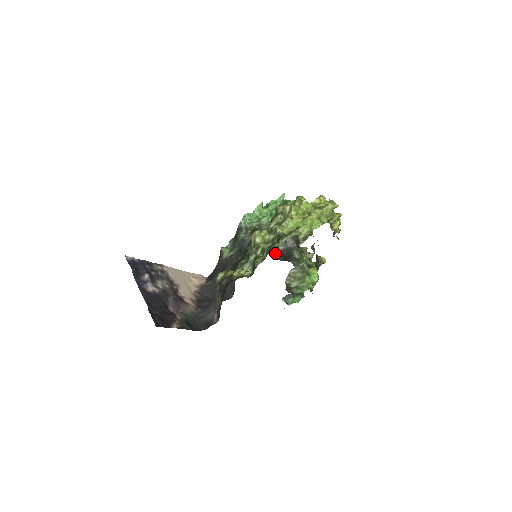
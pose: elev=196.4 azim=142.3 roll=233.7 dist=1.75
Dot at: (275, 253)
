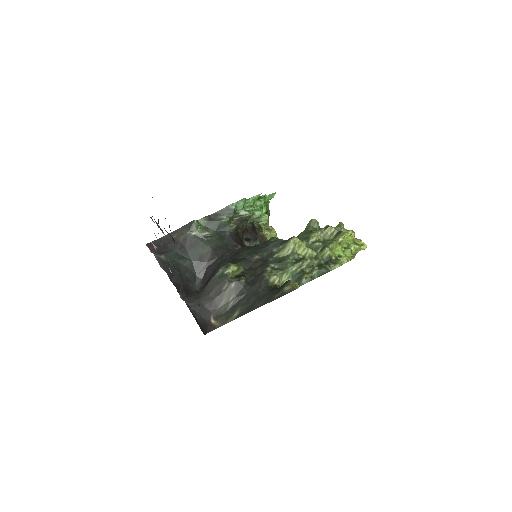
Dot at: occluded
